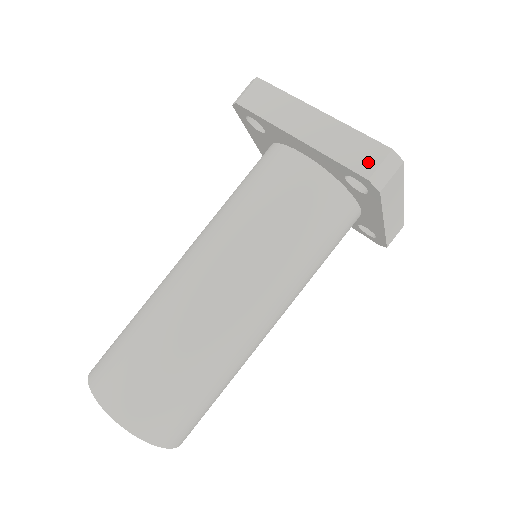
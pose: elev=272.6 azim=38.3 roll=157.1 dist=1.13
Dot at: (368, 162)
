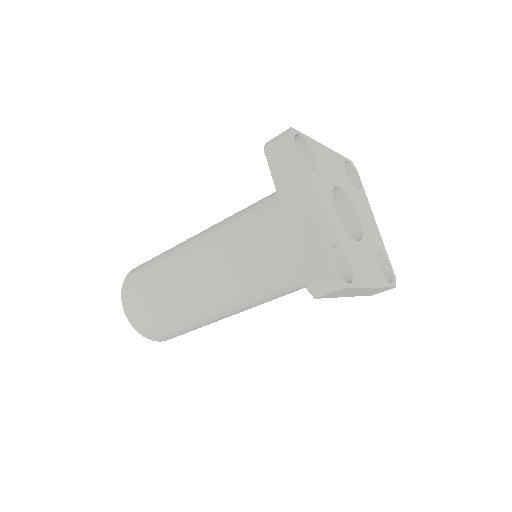
Dot at: (314, 274)
